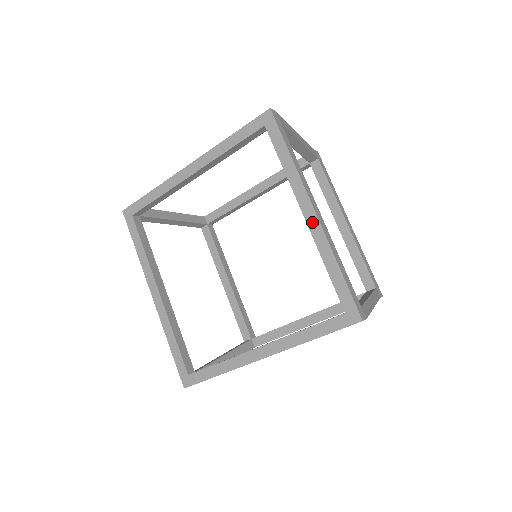
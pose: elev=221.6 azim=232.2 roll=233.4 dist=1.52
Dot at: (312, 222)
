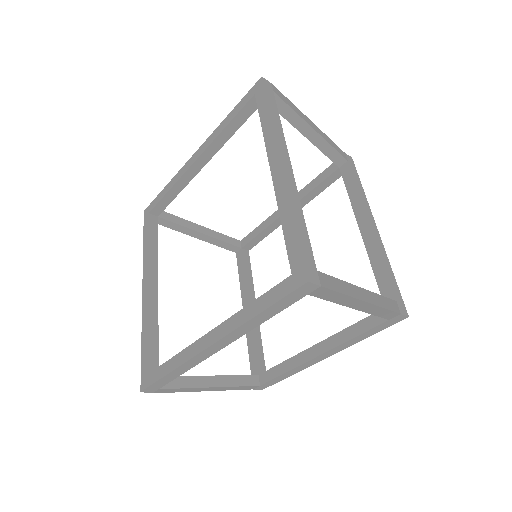
Dot at: (277, 175)
